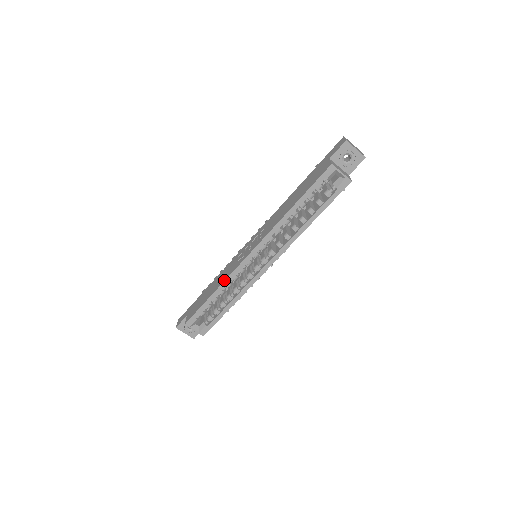
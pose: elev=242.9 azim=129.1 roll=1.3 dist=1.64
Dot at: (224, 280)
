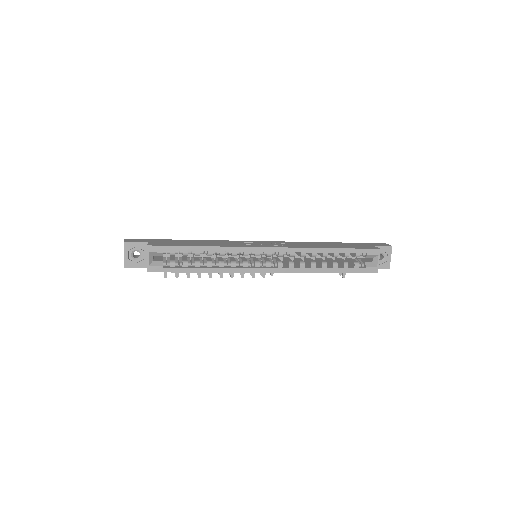
Dot at: (226, 246)
